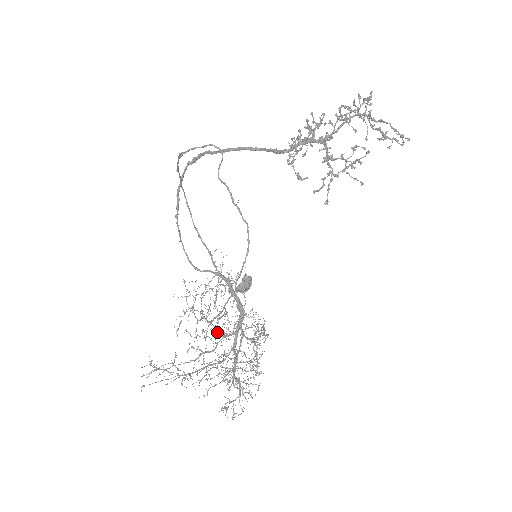
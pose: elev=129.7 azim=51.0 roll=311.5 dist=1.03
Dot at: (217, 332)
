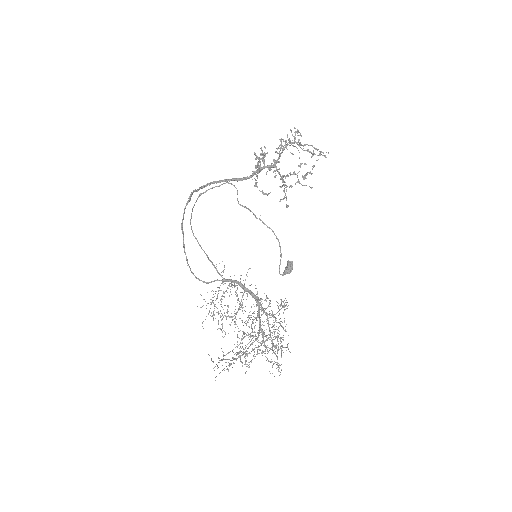
Dot at: occluded
